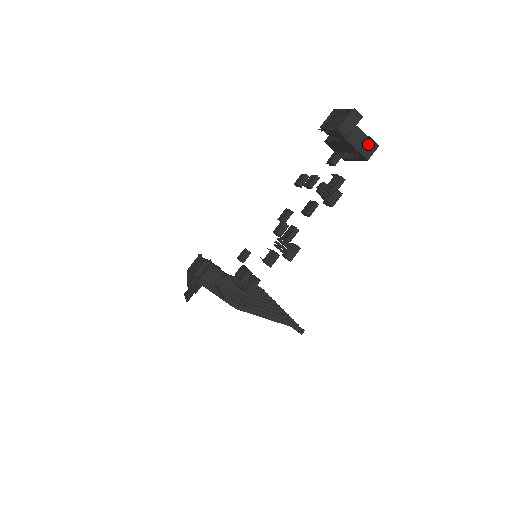
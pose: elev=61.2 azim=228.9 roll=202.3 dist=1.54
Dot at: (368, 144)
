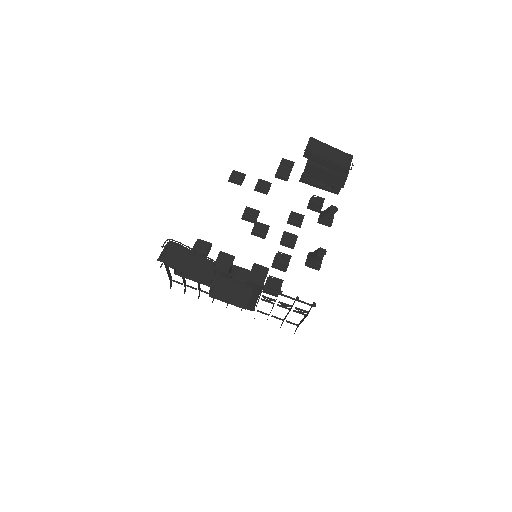
Dot at: occluded
